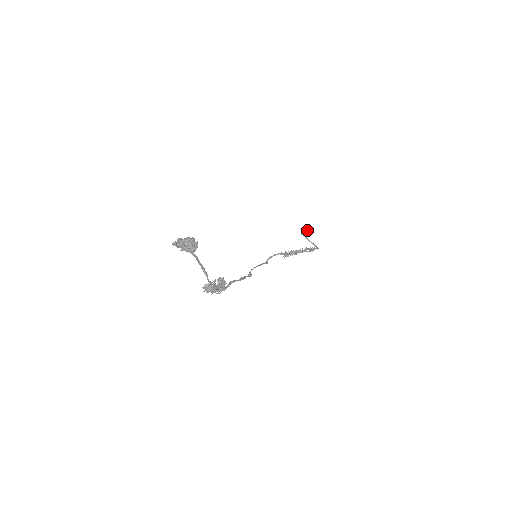
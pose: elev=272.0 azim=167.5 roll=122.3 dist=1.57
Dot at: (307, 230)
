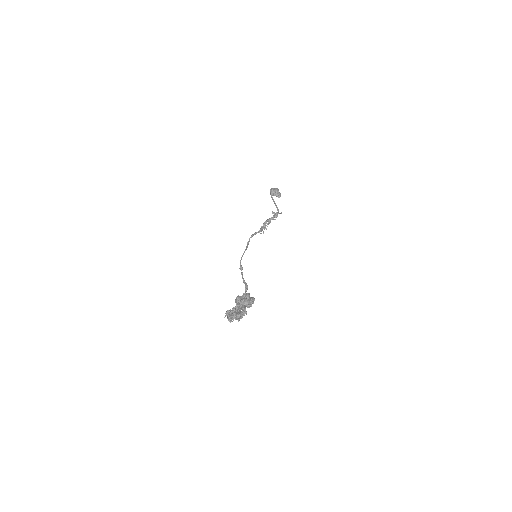
Dot at: (278, 194)
